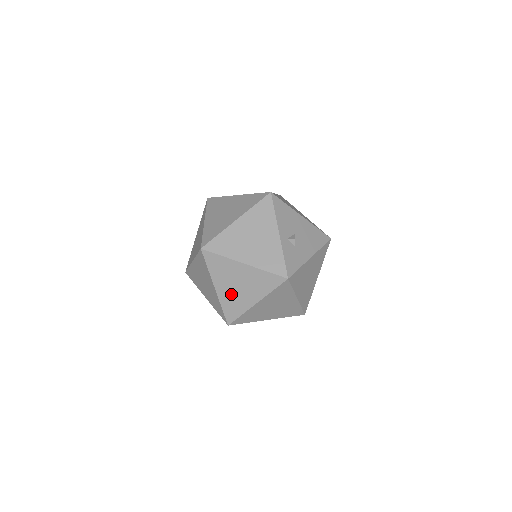
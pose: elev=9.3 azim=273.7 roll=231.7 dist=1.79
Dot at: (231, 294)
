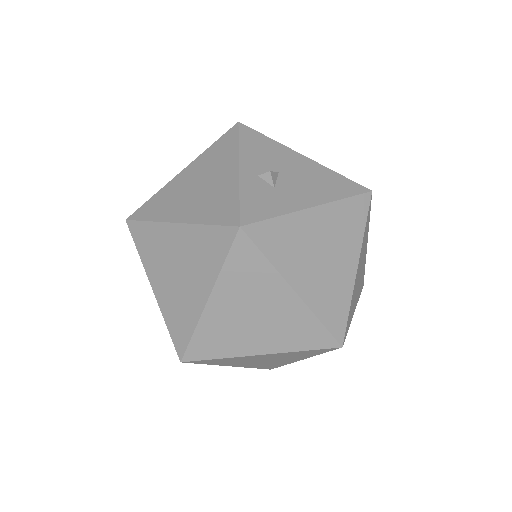
Dot at: (172, 293)
